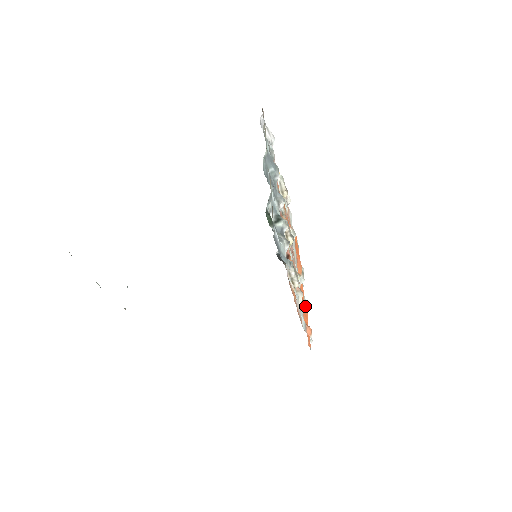
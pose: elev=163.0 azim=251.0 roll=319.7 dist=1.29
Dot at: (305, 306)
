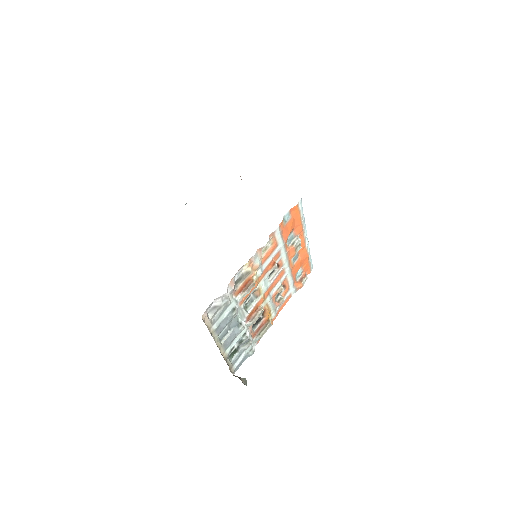
Dot at: (305, 255)
